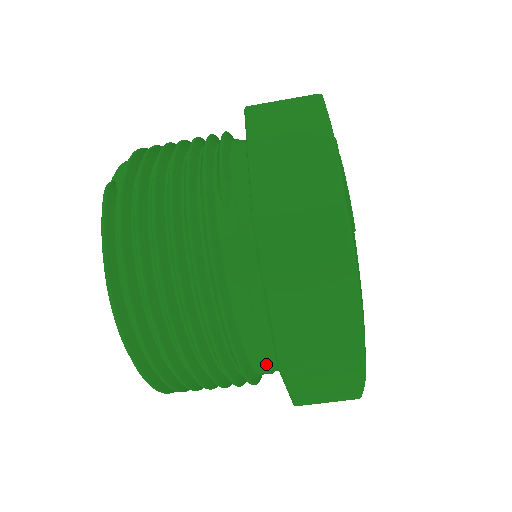
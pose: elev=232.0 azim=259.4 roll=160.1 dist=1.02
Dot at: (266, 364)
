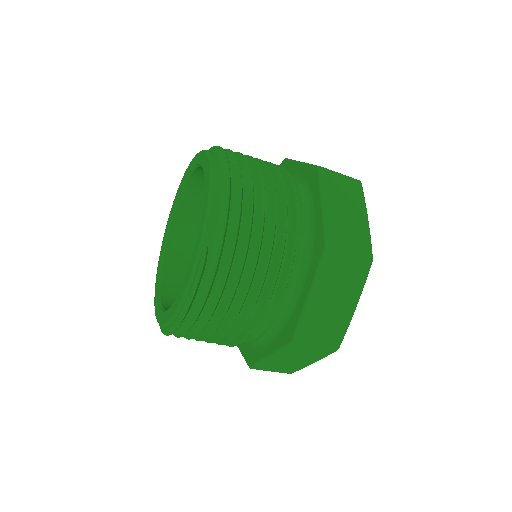
Dot at: occluded
